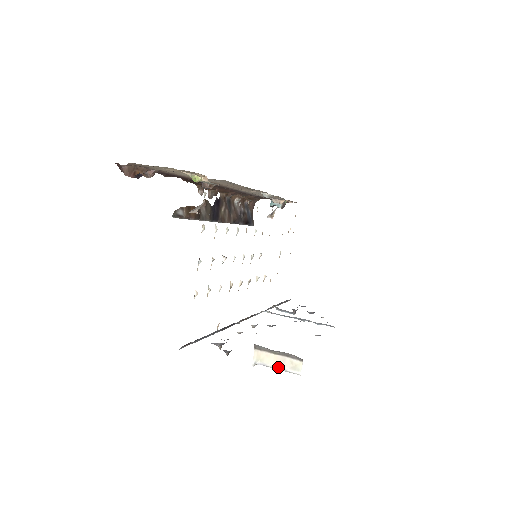
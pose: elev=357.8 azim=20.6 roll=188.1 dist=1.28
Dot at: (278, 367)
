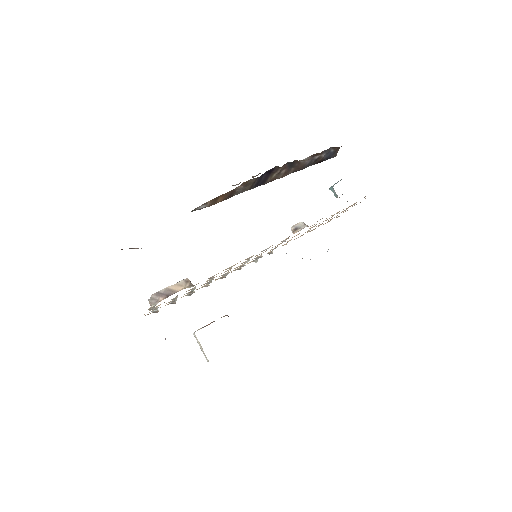
Dot at: (201, 349)
